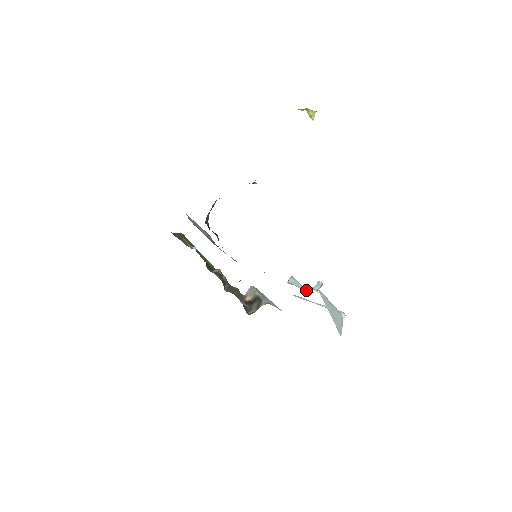
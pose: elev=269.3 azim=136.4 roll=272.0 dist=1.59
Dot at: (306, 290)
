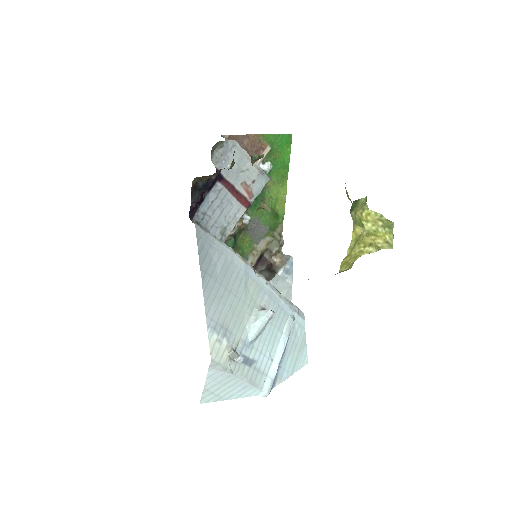
Dot at: (253, 339)
